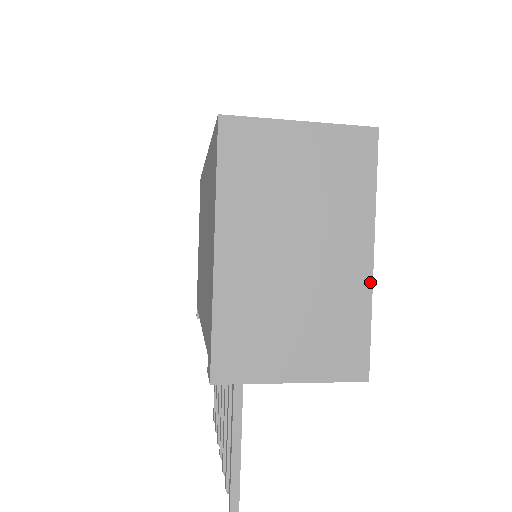
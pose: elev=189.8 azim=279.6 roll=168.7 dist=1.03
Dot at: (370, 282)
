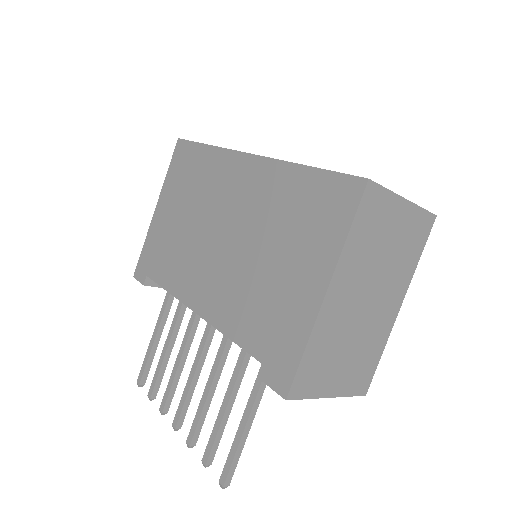
Dot at: (392, 326)
